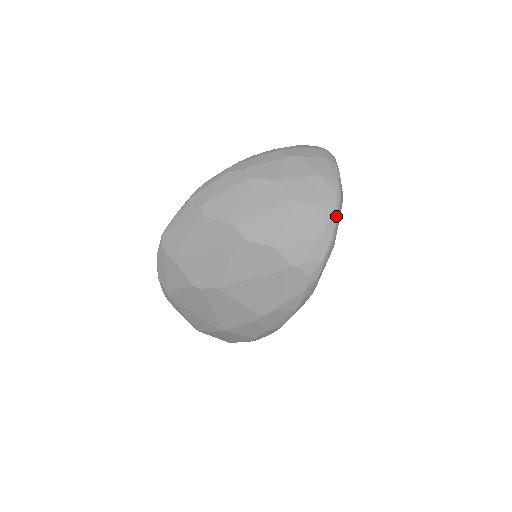
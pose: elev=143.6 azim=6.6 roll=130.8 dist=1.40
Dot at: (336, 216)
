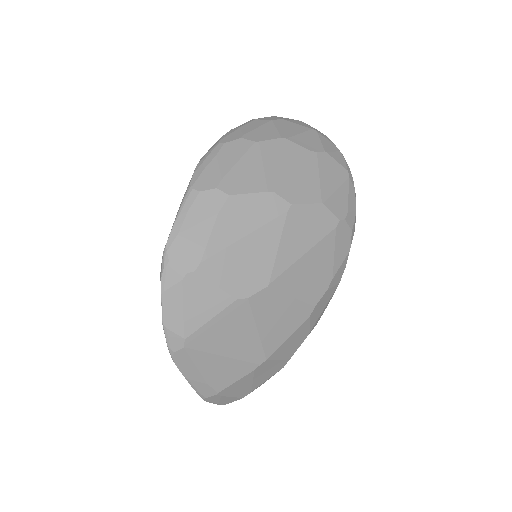
Dot at: (346, 162)
